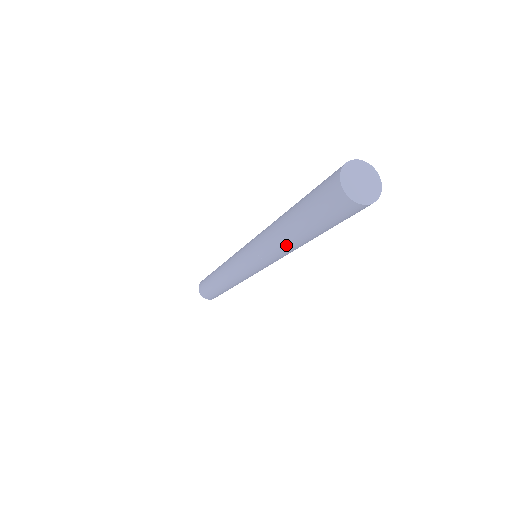
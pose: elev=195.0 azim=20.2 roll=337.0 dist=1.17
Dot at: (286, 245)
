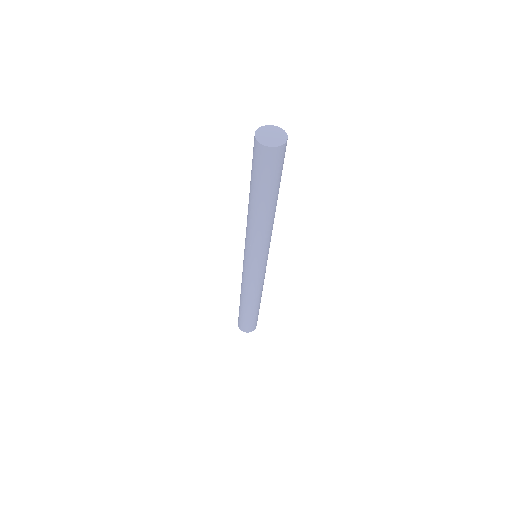
Dot at: (265, 220)
